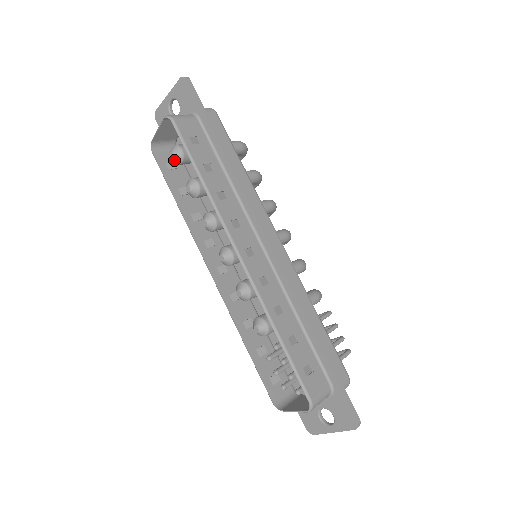
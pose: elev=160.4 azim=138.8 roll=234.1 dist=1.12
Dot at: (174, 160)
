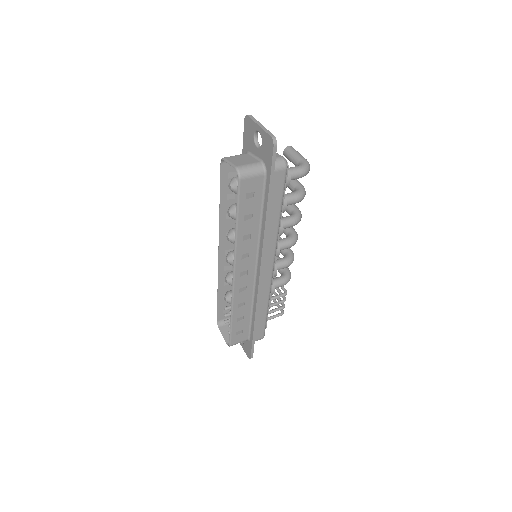
Dot at: (230, 189)
